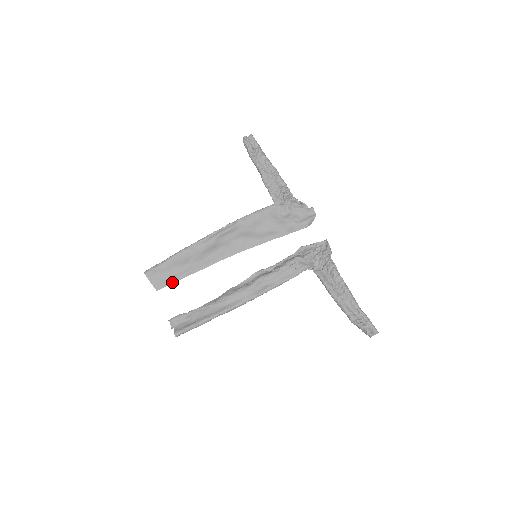
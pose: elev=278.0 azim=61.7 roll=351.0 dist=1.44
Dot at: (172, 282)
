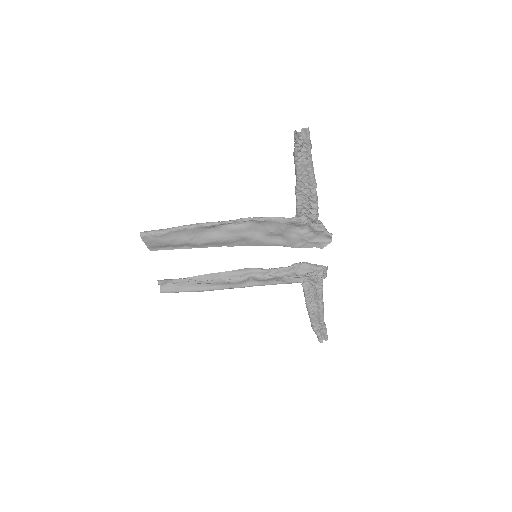
Dot at: (167, 249)
